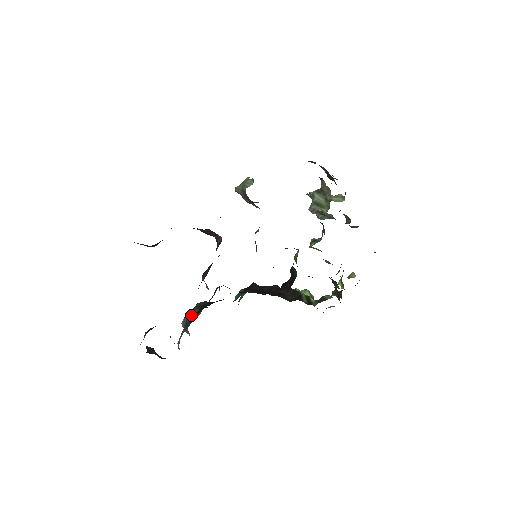
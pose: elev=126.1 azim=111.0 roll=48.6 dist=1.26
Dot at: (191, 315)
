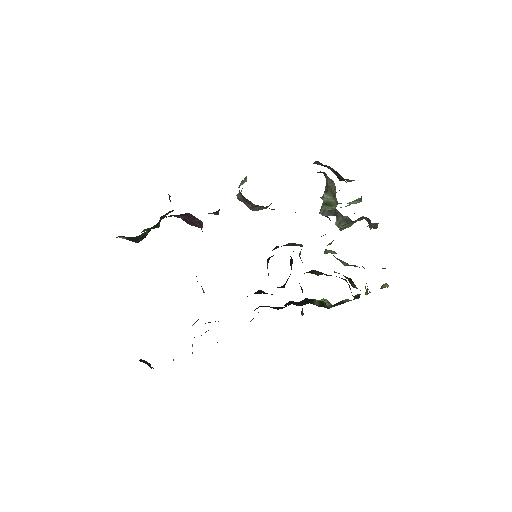
Dot at: occluded
